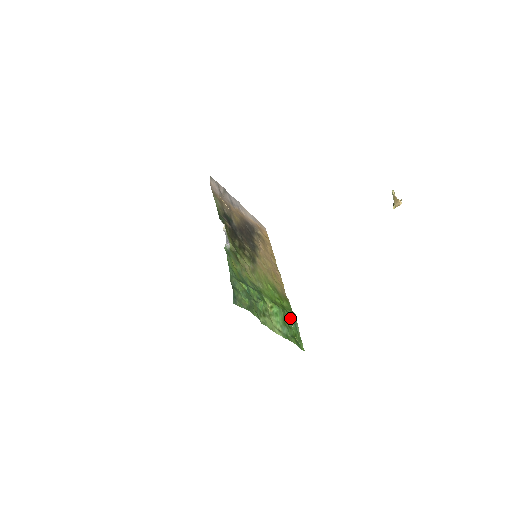
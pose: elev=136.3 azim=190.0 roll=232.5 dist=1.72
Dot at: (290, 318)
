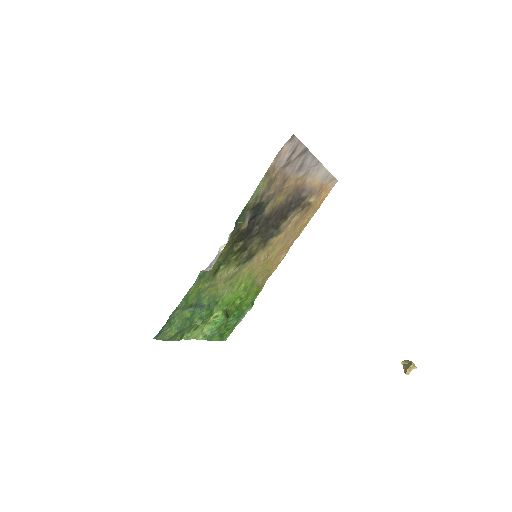
Dot at: (235, 318)
